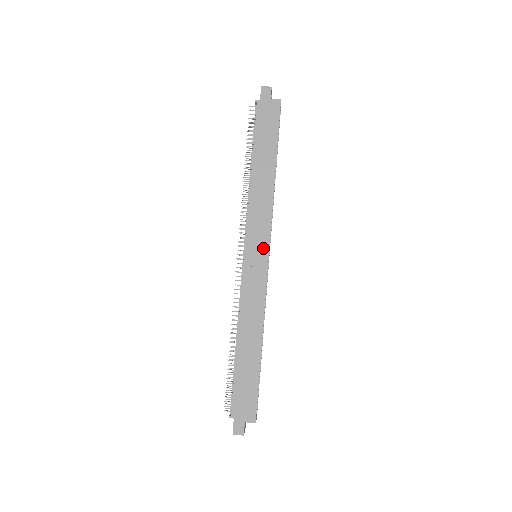
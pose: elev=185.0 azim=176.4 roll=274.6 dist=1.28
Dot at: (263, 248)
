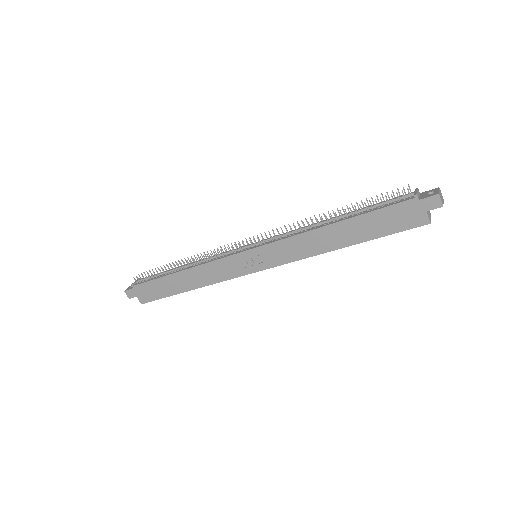
Dot at: (263, 264)
